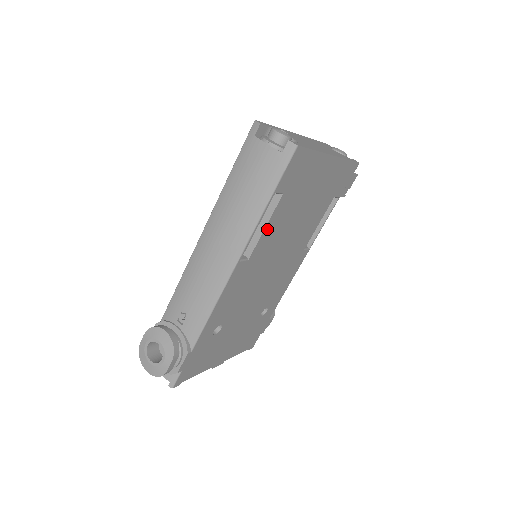
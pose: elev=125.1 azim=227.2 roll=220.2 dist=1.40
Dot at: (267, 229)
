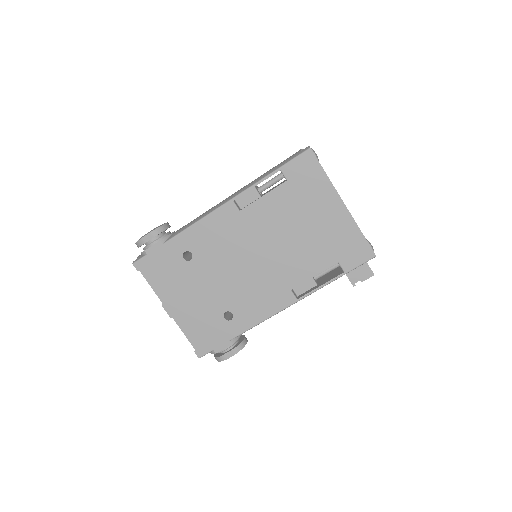
Dot at: (264, 200)
